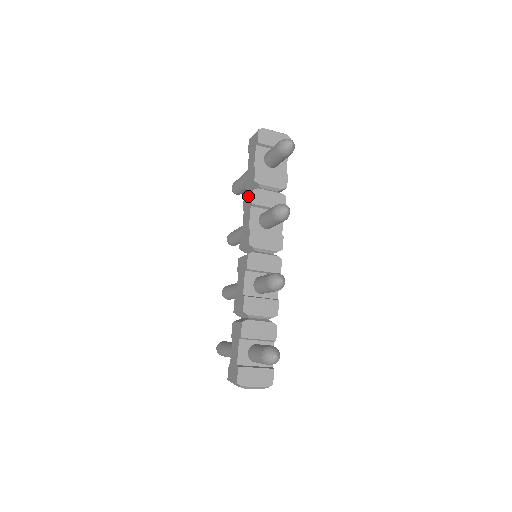
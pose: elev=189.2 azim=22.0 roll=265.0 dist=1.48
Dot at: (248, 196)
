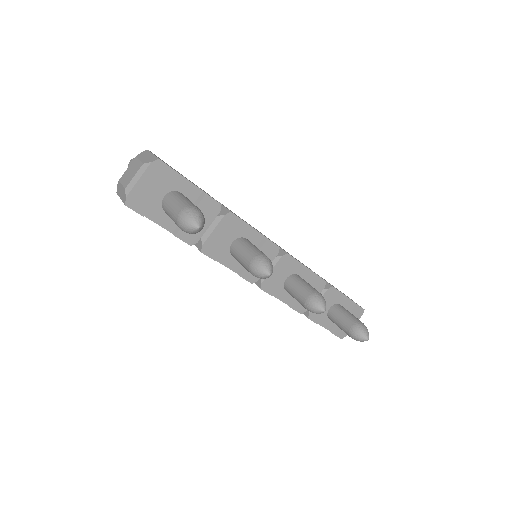
Dot at: occluded
